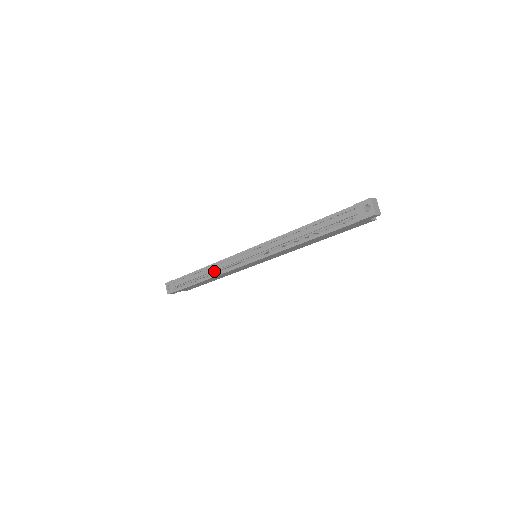
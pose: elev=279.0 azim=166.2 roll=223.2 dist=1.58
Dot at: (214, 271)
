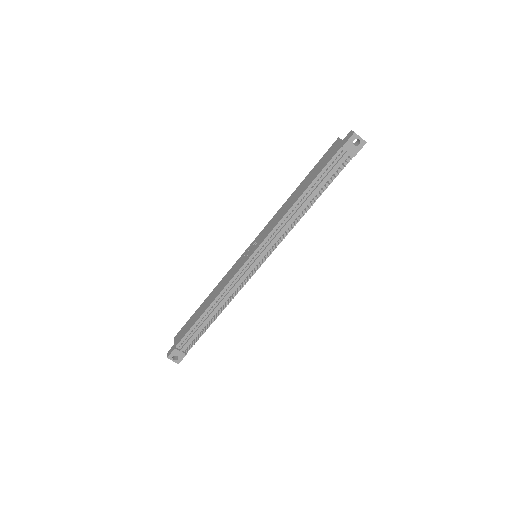
Dot at: (223, 302)
